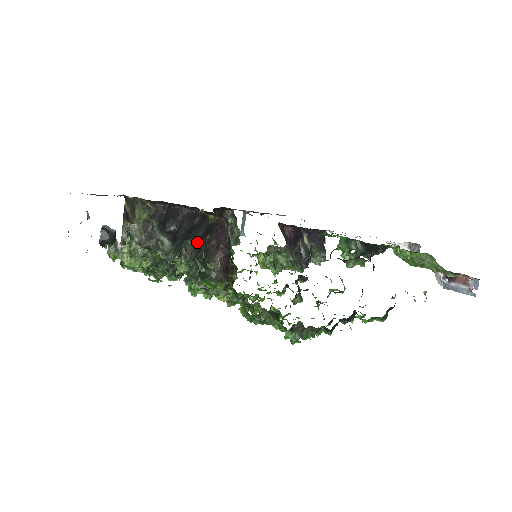
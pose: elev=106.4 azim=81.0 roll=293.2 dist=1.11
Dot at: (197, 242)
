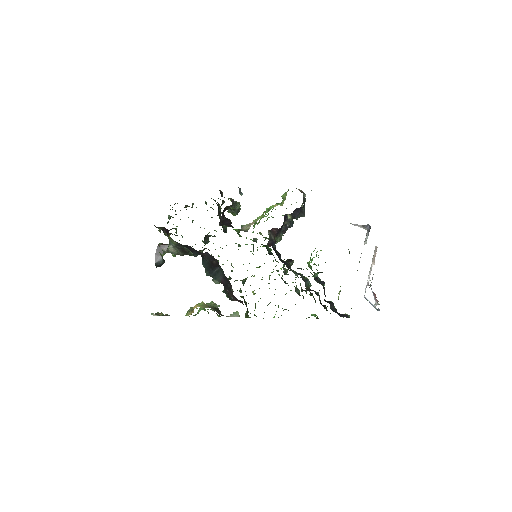
Dot at: occluded
